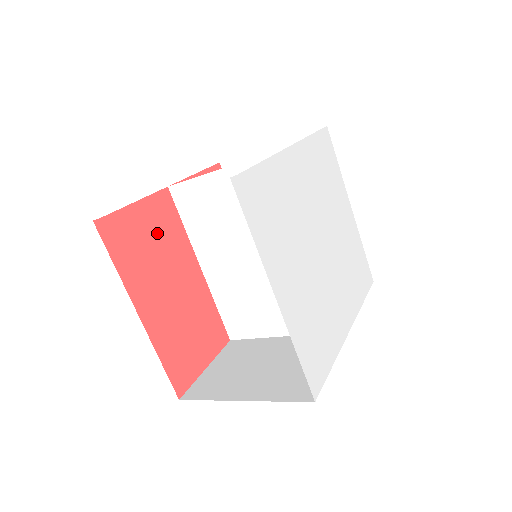
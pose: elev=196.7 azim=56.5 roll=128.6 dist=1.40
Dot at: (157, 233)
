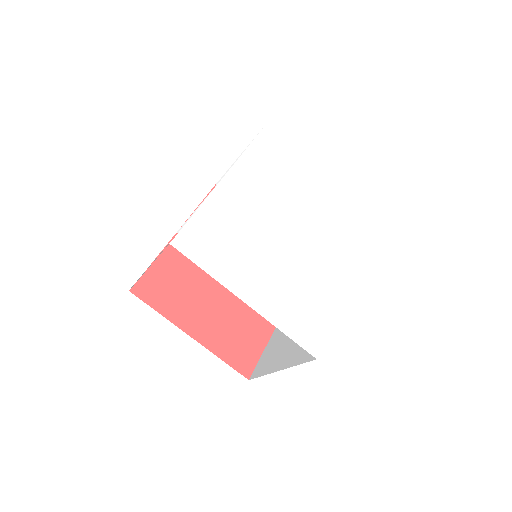
Dot at: (182, 271)
